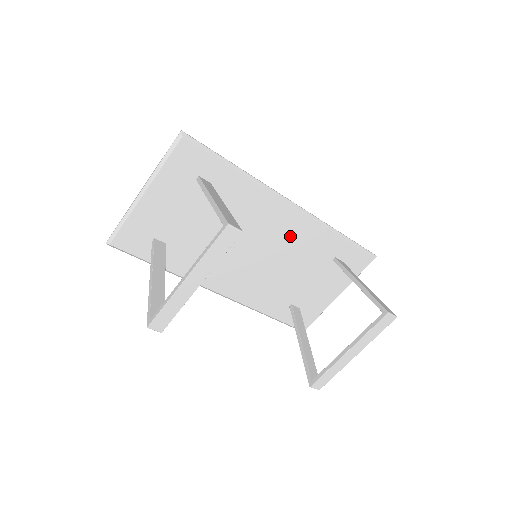
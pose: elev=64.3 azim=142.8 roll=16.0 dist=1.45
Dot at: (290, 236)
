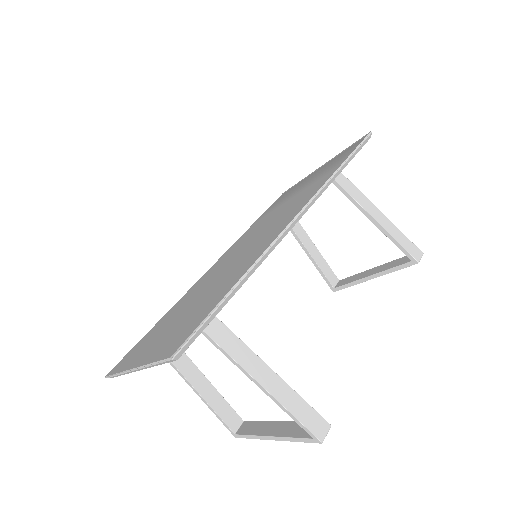
Dot at: occluded
